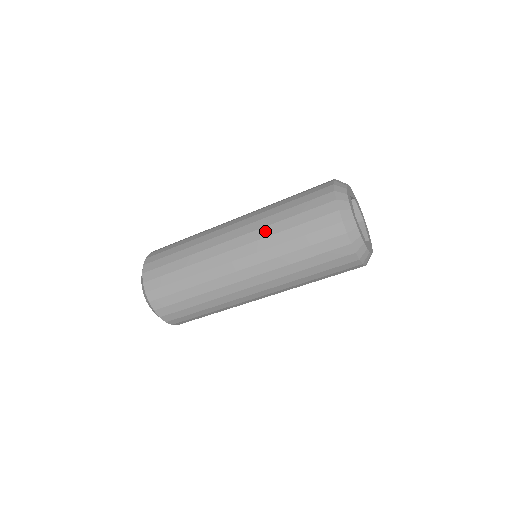
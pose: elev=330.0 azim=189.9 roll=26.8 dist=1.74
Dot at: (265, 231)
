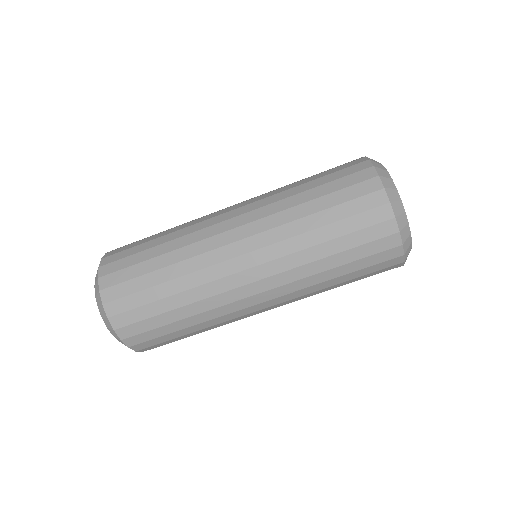
Dot at: (278, 205)
